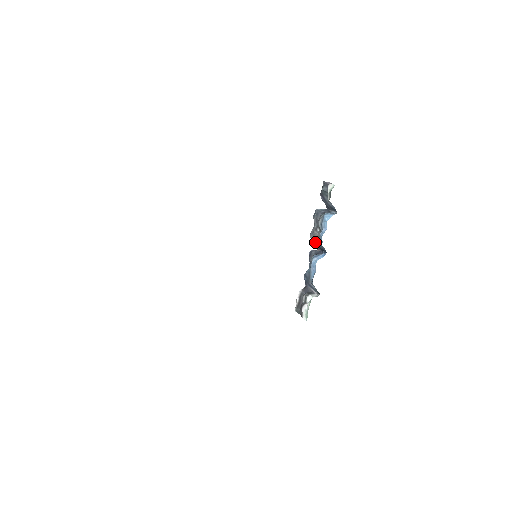
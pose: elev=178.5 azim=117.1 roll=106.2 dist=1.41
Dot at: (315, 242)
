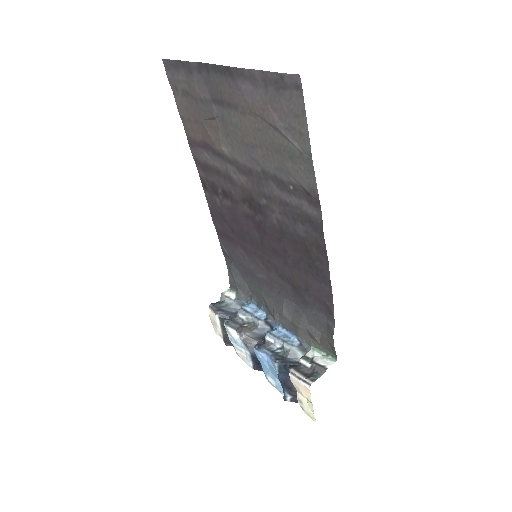
Dot at: (252, 335)
